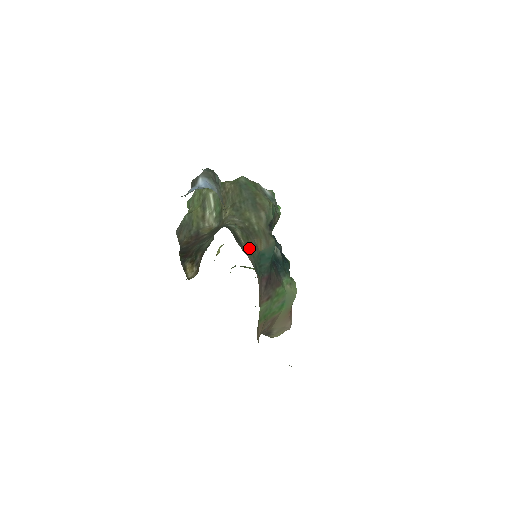
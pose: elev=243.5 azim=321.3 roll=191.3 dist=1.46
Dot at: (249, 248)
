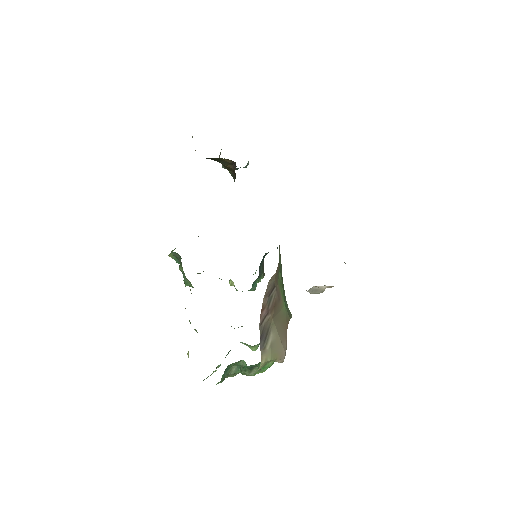
Dot at: occluded
